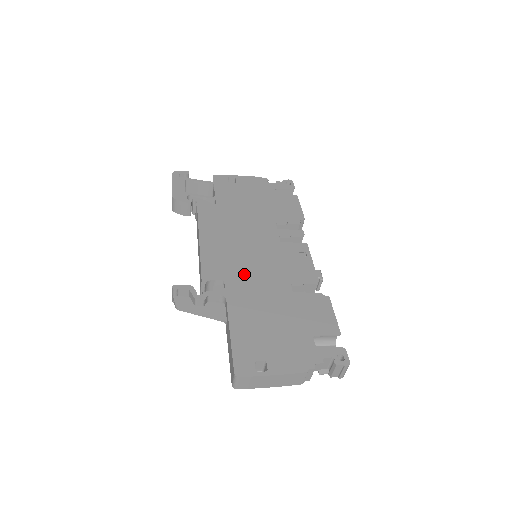
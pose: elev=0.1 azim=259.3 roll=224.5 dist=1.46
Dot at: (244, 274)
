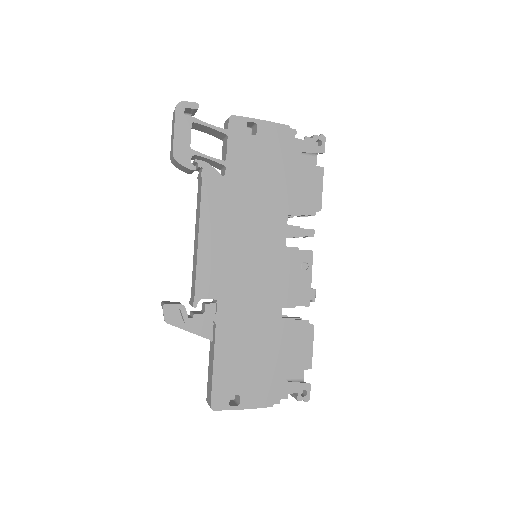
Dot at: (239, 292)
